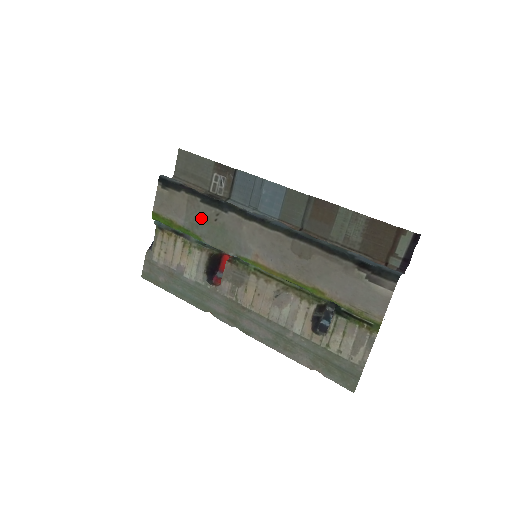
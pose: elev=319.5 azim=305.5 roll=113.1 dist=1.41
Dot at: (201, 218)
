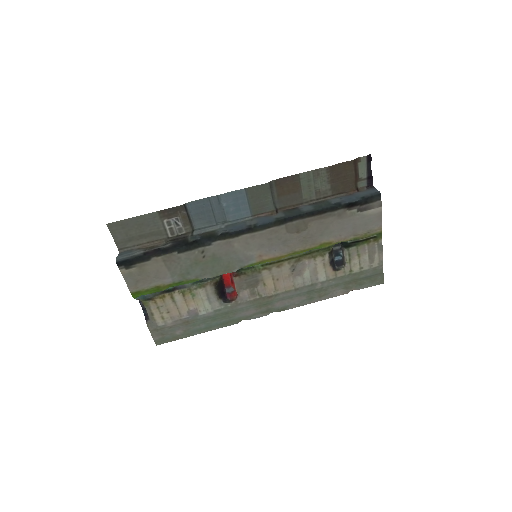
Dot at: (188, 265)
